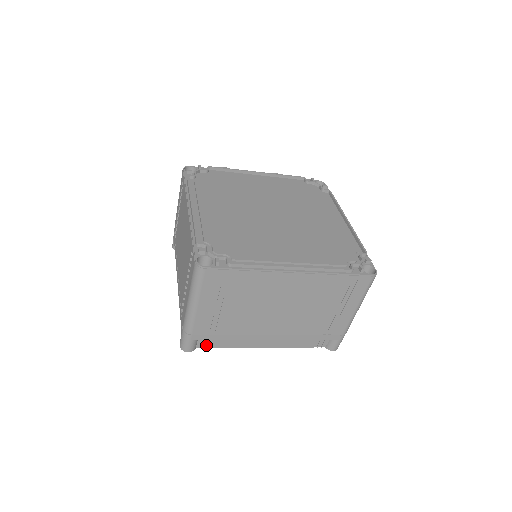
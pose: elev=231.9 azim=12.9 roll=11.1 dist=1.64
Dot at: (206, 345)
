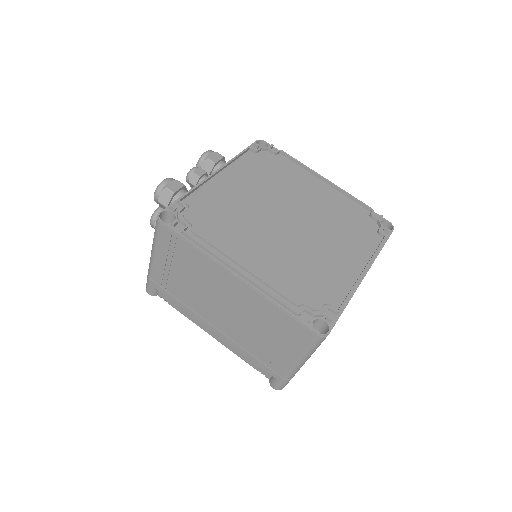
Dot at: occluded
